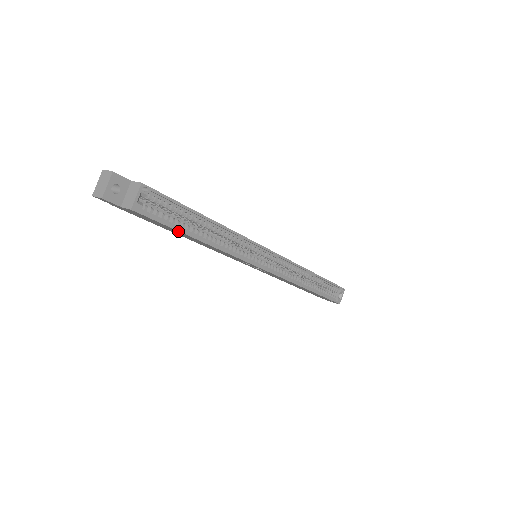
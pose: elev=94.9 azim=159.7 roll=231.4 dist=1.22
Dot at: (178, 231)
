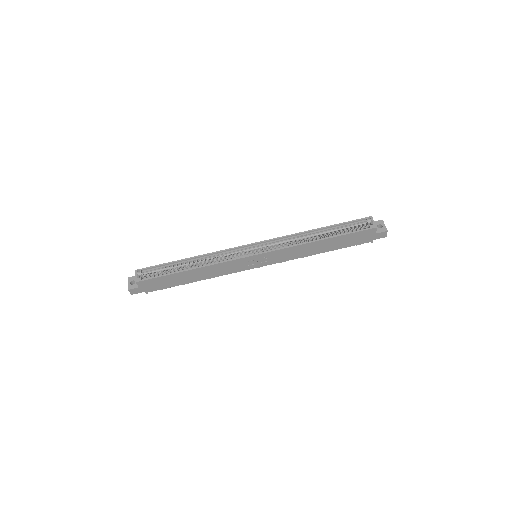
Dot at: (170, 275)
